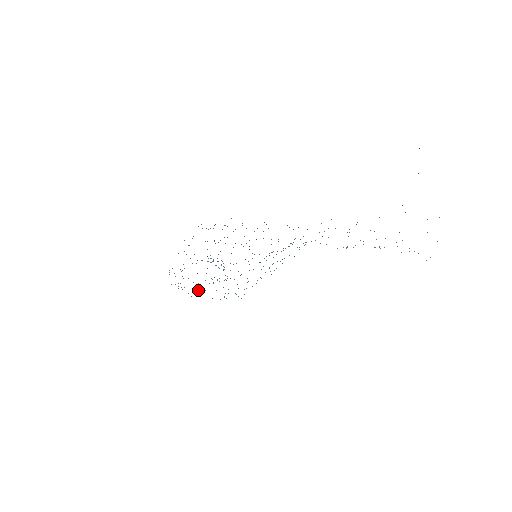
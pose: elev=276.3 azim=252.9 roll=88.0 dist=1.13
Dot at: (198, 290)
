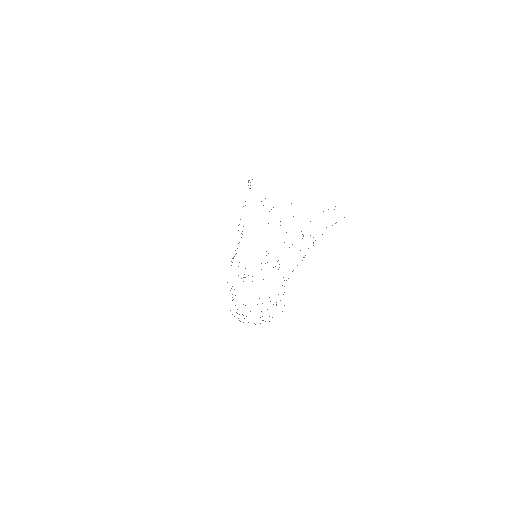
Dot at: occluded
